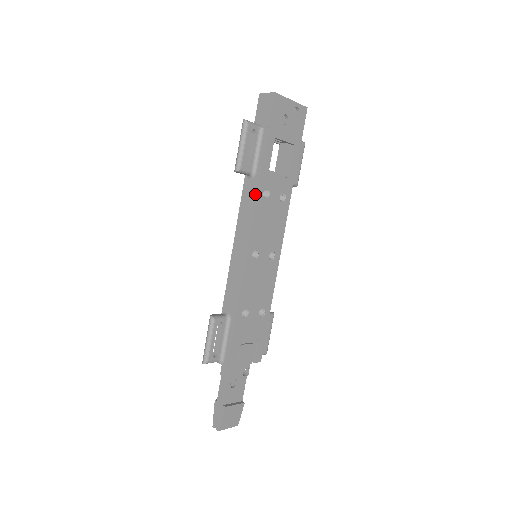
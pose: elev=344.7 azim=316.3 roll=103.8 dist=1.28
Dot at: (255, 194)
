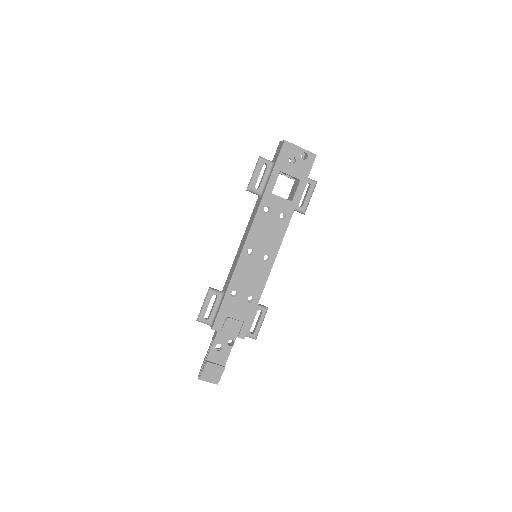
Dot at: (257, 208)
